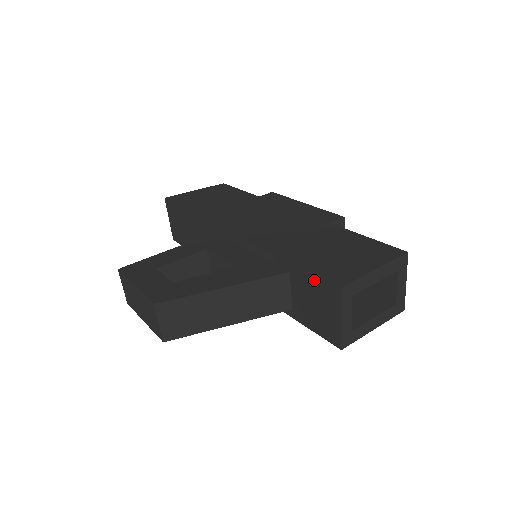
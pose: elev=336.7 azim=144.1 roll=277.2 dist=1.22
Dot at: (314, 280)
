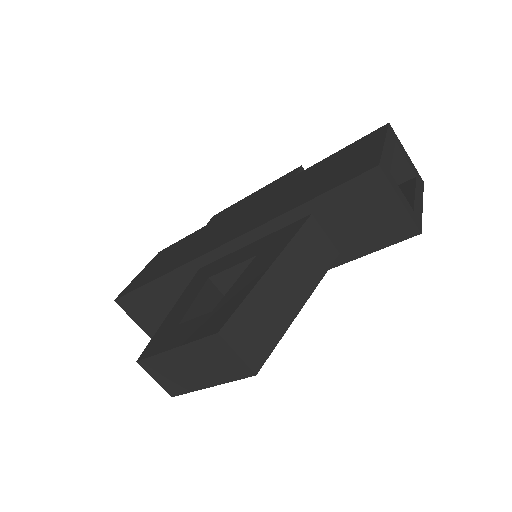
Dot at: (344, 190)
